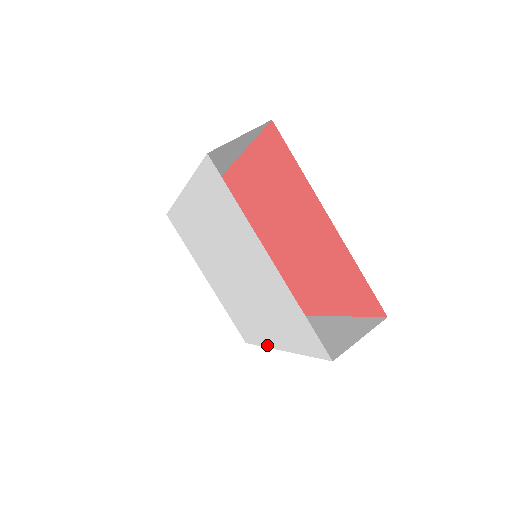
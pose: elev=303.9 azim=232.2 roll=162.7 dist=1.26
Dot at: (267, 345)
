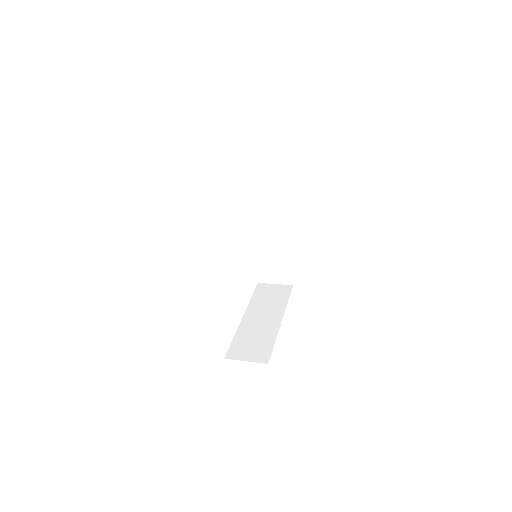
Dot at: occluded
